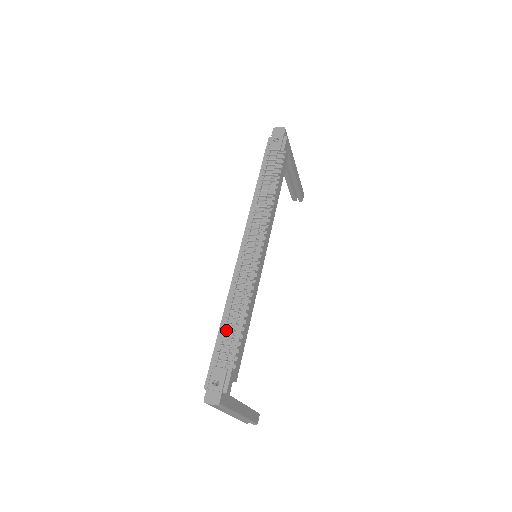
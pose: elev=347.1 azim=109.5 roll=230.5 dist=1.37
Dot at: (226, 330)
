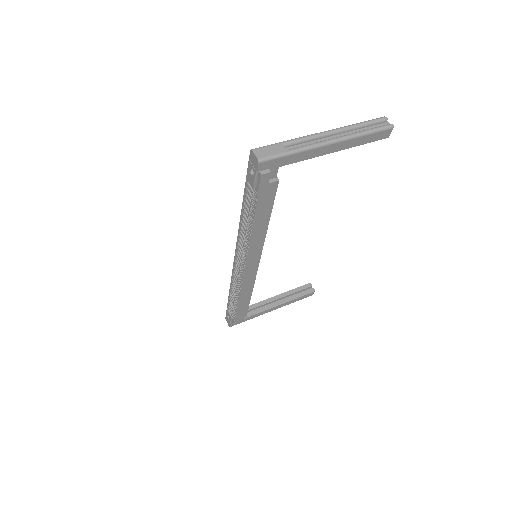
Dot at: (230, 298)
